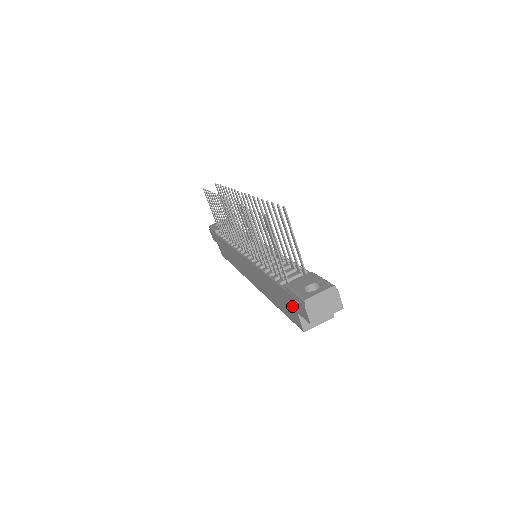
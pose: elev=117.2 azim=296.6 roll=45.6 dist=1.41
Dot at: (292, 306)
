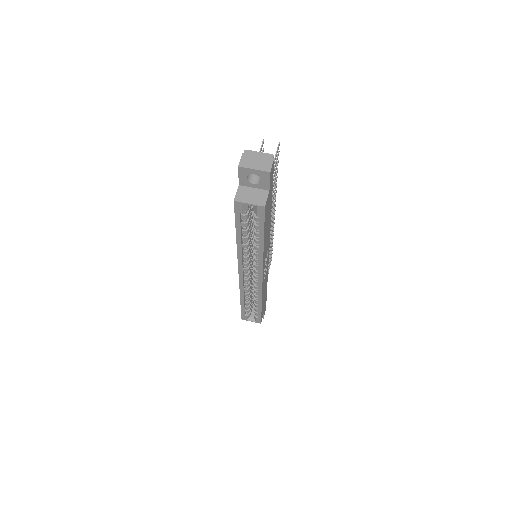
Dot at: occluded
